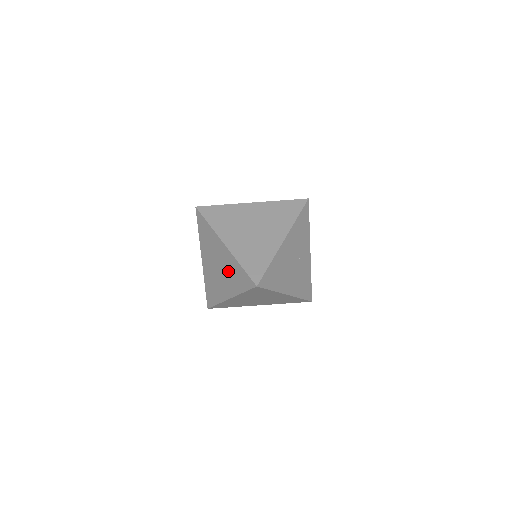
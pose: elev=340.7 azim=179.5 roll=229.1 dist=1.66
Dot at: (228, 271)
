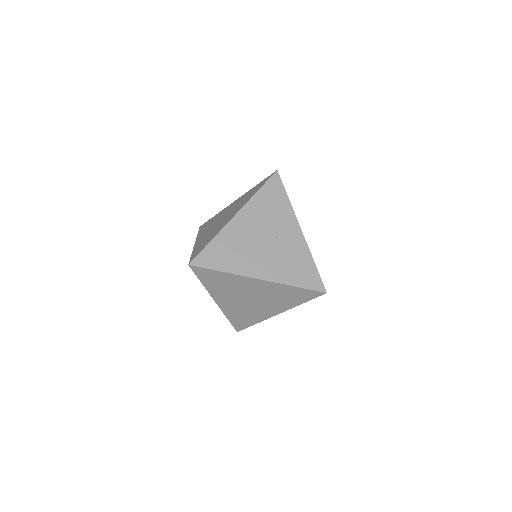
Dot at: occluded
